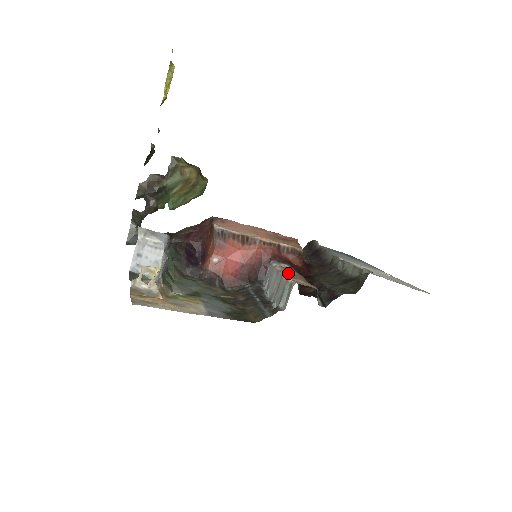
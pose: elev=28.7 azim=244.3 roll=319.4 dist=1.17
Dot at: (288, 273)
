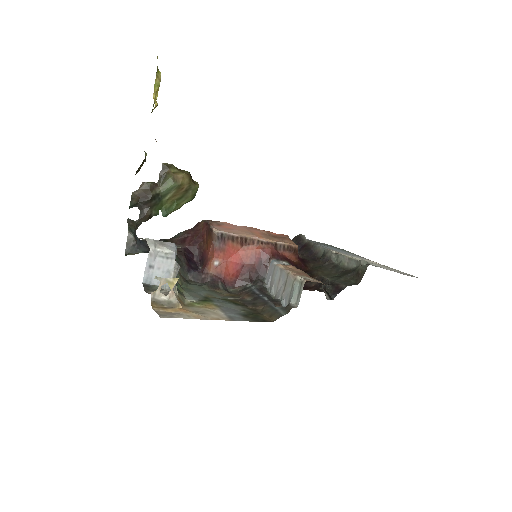
Dot at: (293, 271)
